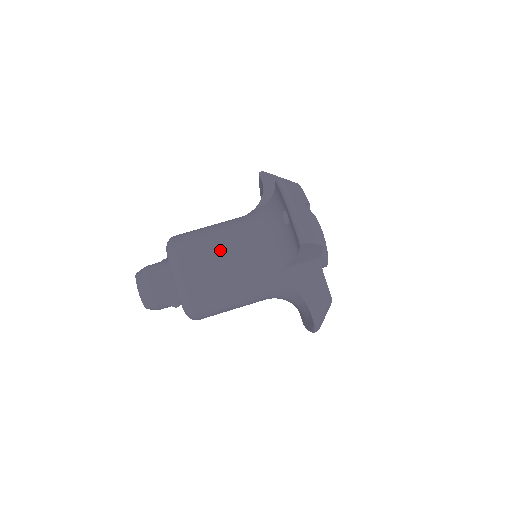
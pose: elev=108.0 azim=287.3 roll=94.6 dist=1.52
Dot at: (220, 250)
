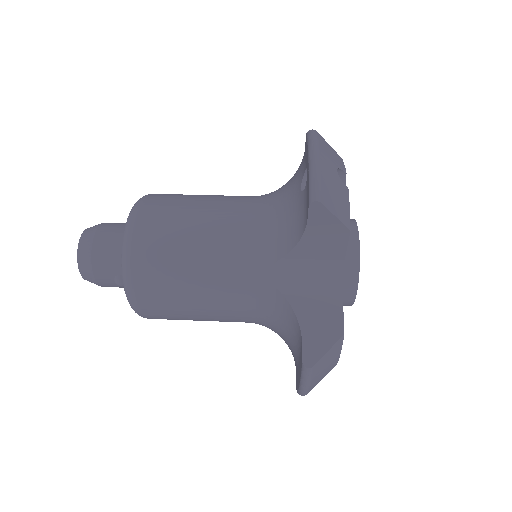
Dot at: (201, 212)
